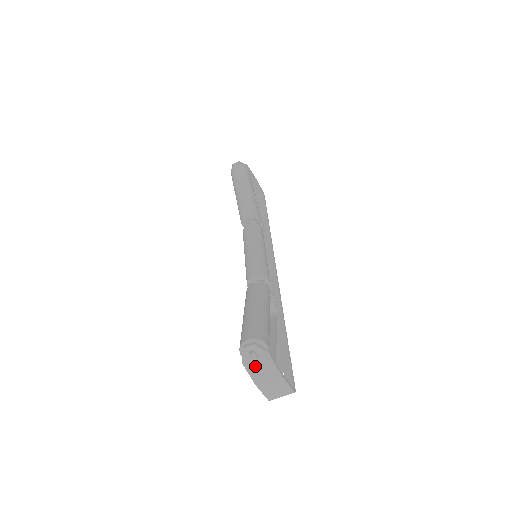
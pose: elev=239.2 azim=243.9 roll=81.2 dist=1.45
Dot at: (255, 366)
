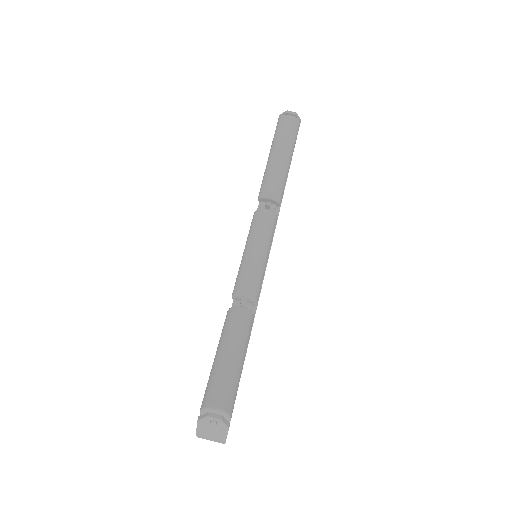
Dot at: (208, 427)
